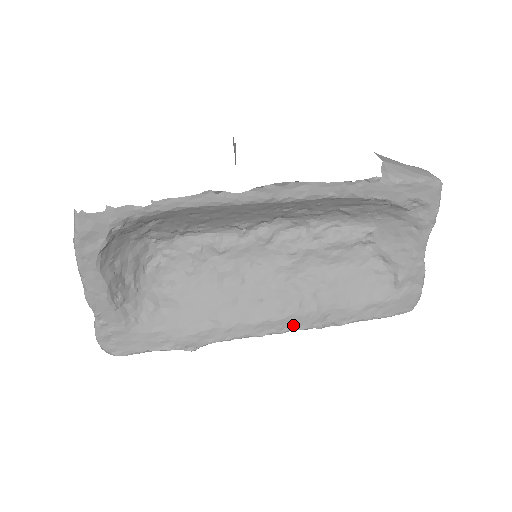
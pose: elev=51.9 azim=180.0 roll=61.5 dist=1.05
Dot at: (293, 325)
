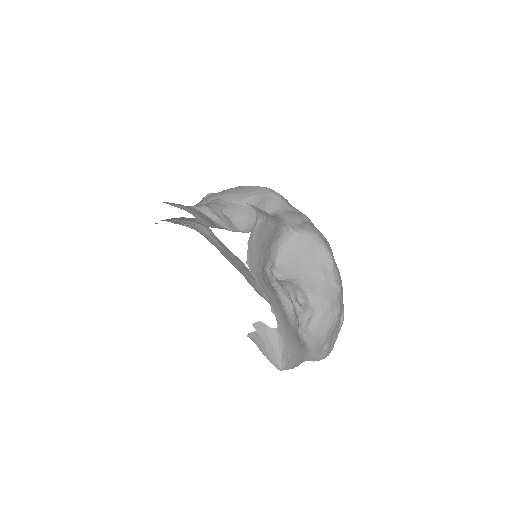
Dot at: occluded
